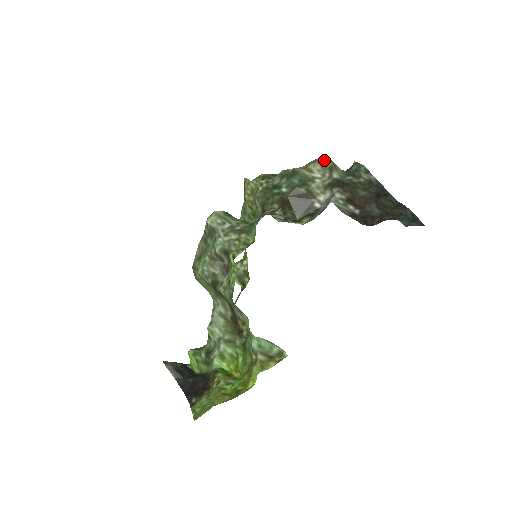
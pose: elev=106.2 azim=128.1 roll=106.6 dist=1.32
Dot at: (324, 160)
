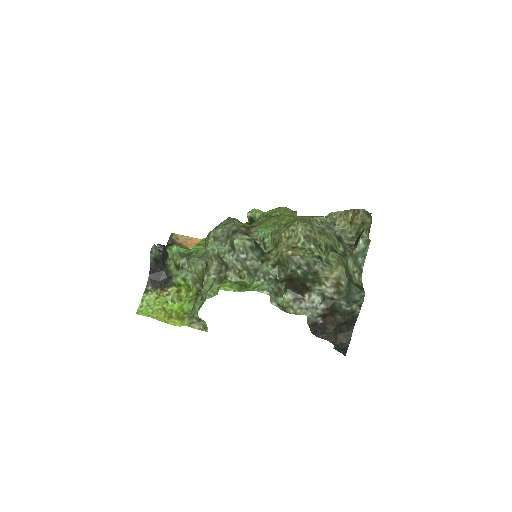
Dot at: (341, 284)
